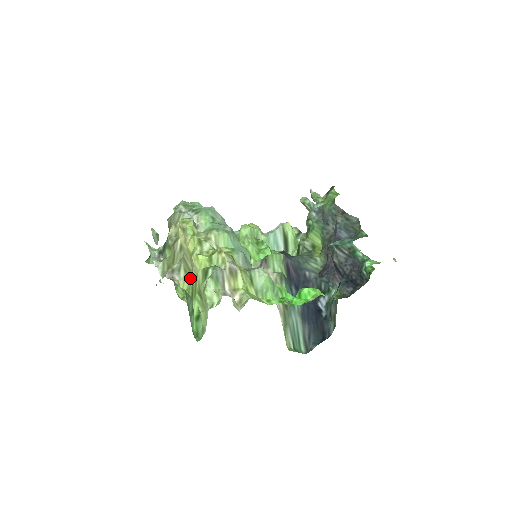
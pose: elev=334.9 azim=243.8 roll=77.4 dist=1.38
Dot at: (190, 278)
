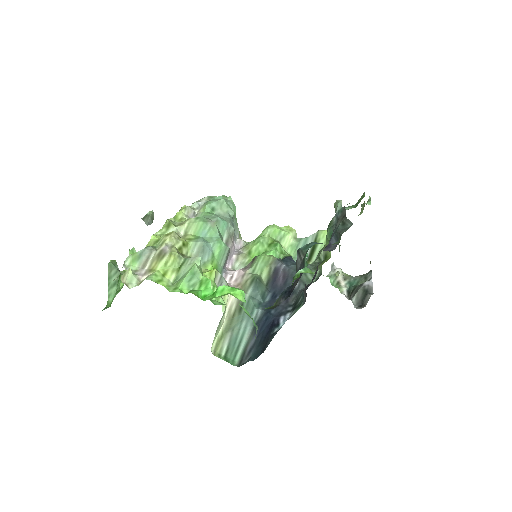
Dot at: occluded
